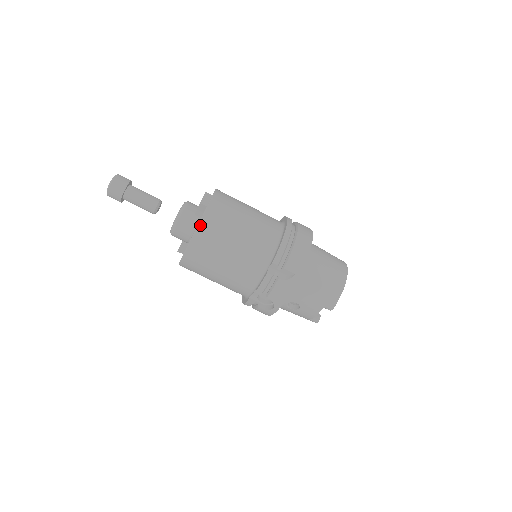
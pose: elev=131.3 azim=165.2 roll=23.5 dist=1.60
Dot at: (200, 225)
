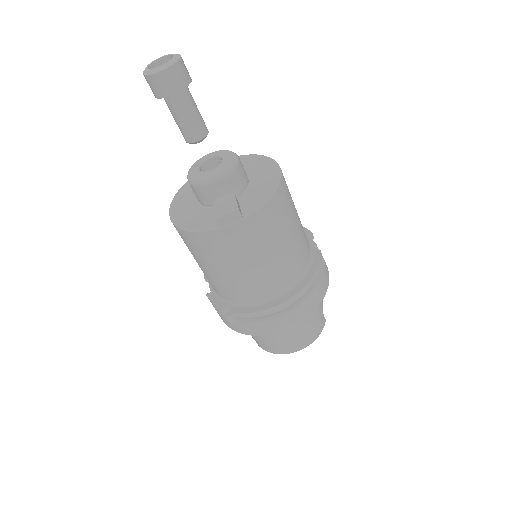
Dot at: (195, 233)
